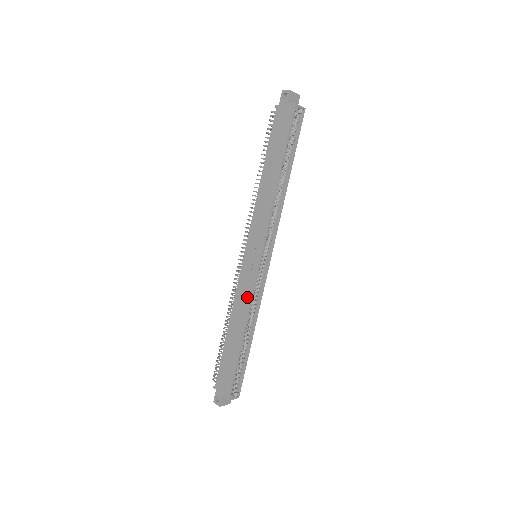
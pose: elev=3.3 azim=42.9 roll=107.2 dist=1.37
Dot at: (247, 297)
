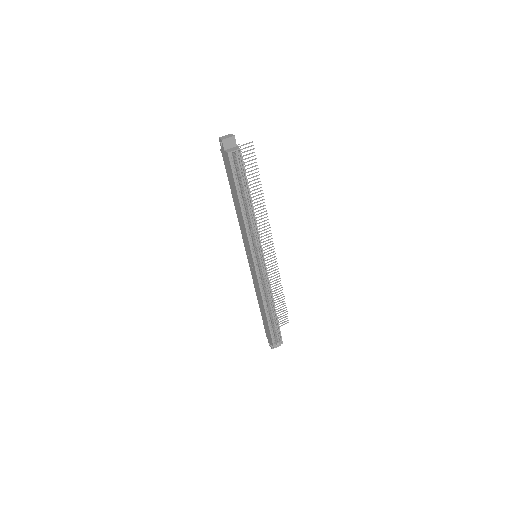
Dot at: (258, 287)
